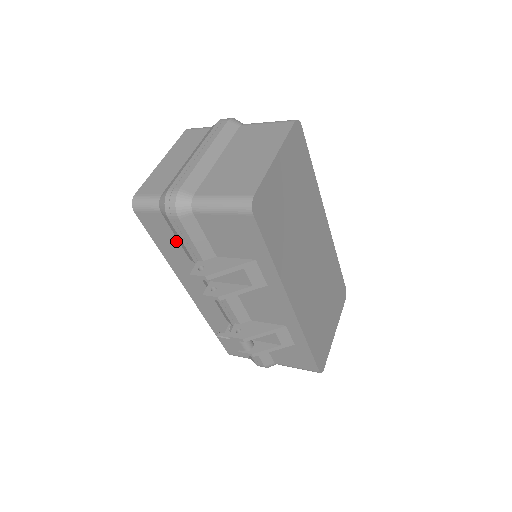
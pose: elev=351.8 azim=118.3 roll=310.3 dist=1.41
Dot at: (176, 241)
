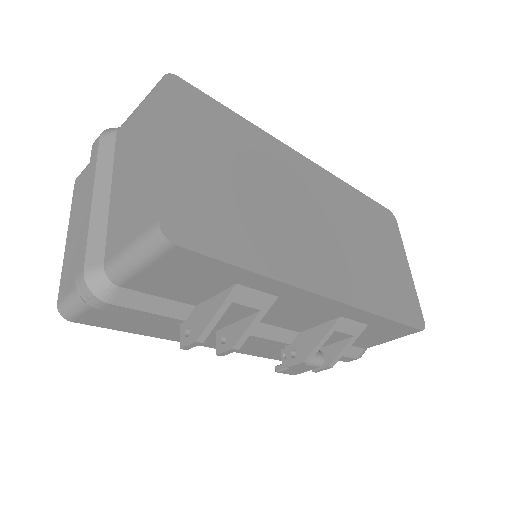
Dot at: (142, 319)
